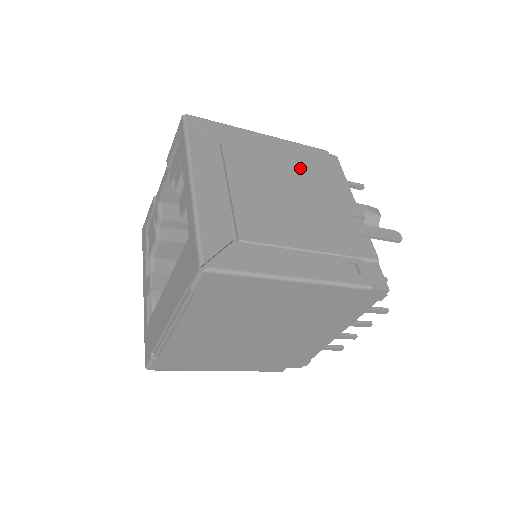
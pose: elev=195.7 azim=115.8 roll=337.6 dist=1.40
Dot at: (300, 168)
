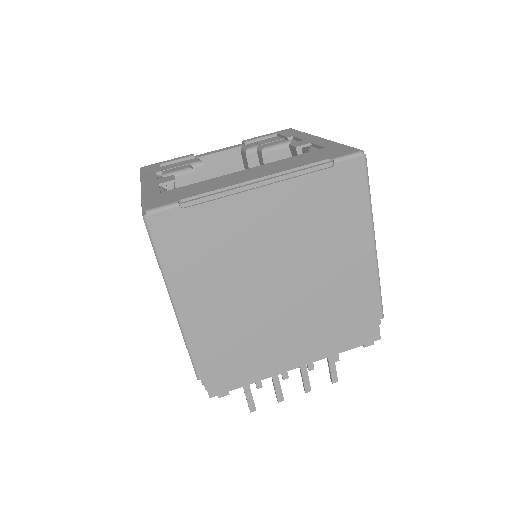
Dot at: occluded
